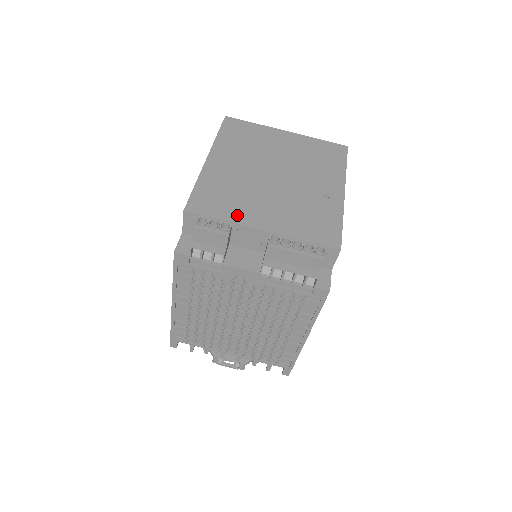
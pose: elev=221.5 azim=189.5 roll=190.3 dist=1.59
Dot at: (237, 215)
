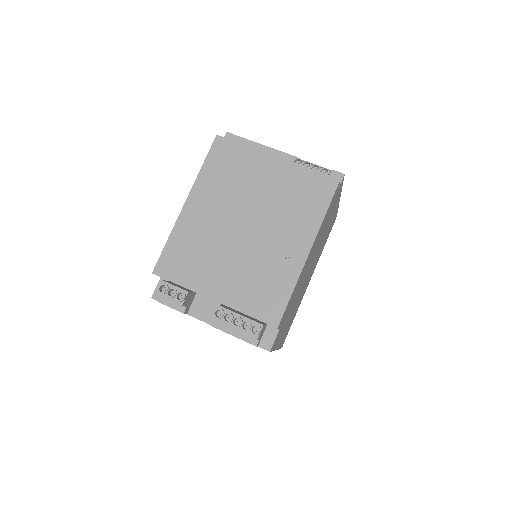
Dot at: (195, 281)
